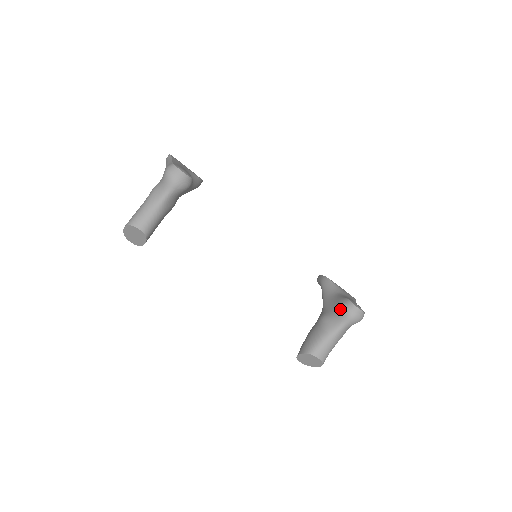
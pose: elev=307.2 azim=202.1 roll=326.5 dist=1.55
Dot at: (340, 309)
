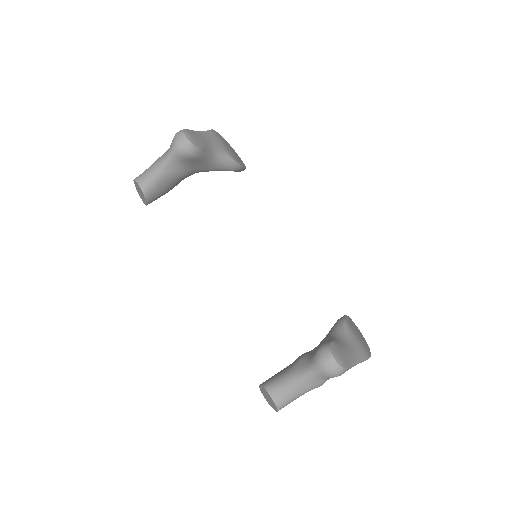
Dot at: (316, 350)
